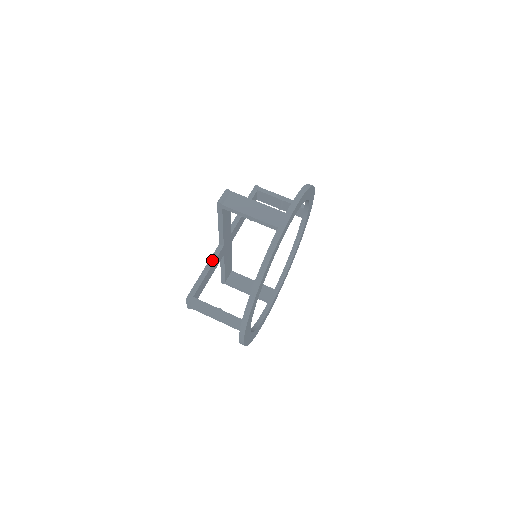
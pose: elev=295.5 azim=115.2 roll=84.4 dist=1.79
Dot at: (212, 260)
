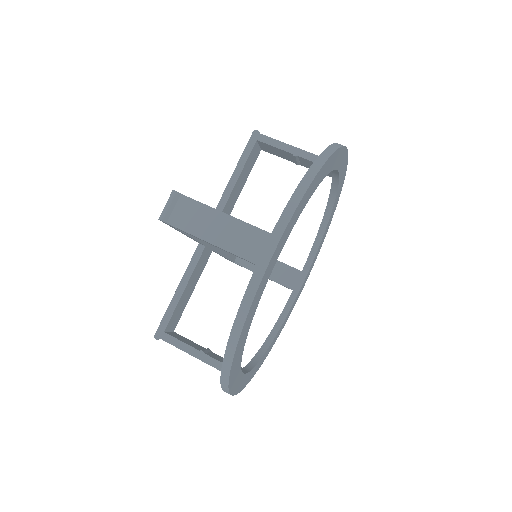
Dot at: (189, 271)
